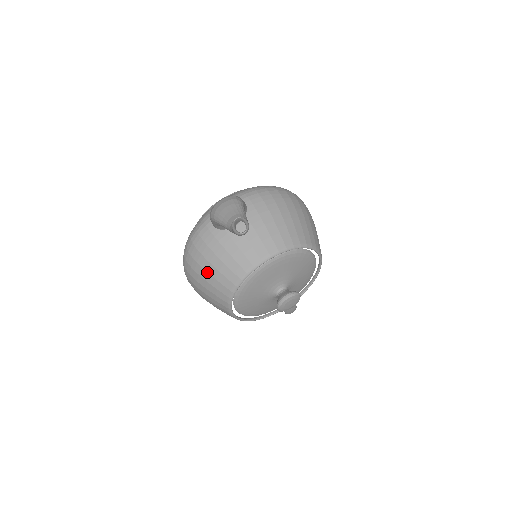
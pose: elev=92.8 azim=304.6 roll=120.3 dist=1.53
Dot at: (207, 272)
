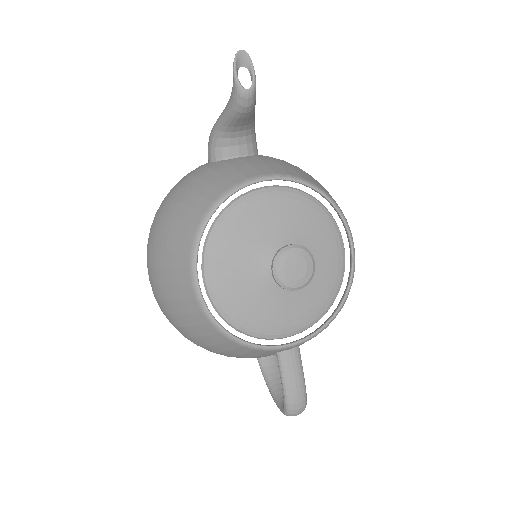
Dot at: (179, 203)
